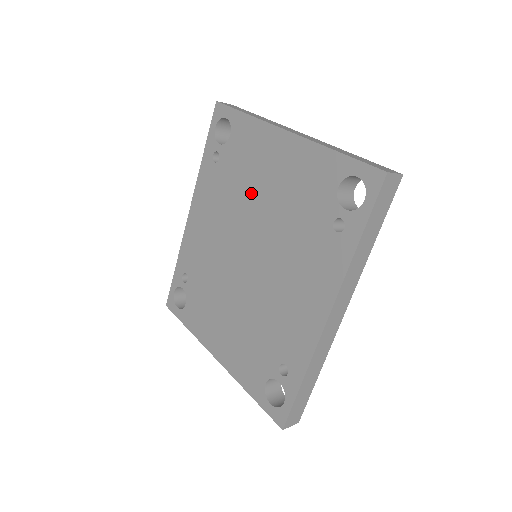
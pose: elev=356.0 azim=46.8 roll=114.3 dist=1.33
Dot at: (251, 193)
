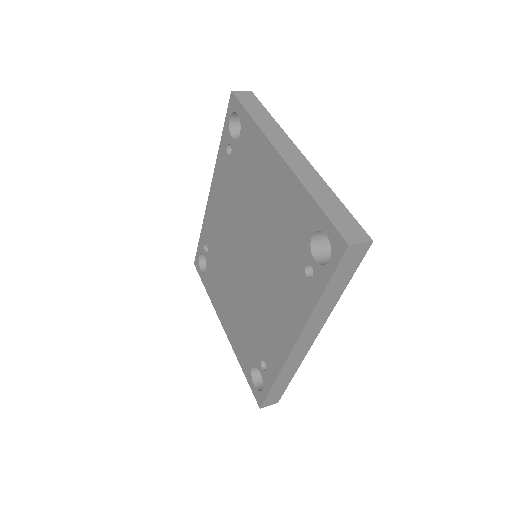
Dot at: (251, 201)
